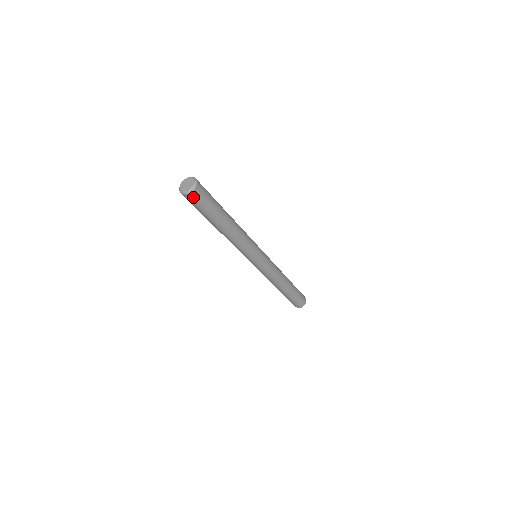
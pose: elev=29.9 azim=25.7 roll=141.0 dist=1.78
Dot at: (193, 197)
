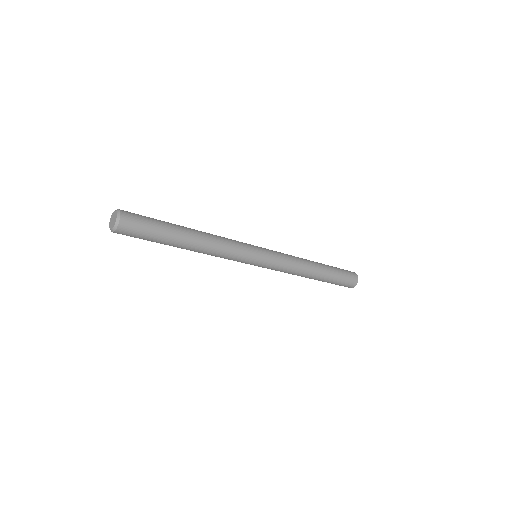
Dot at: (122, 233)
